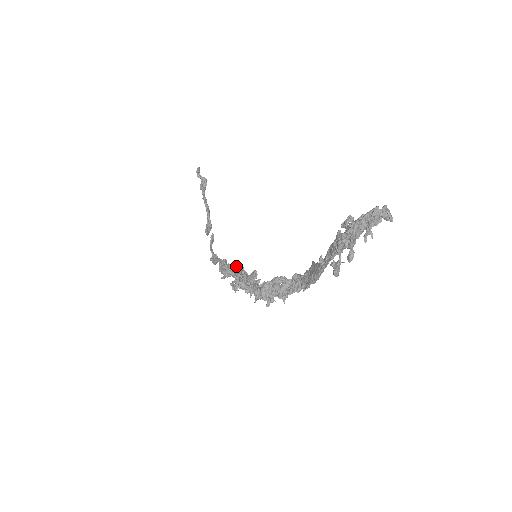
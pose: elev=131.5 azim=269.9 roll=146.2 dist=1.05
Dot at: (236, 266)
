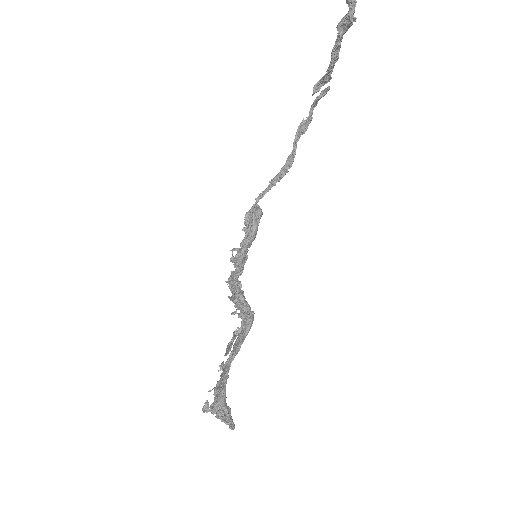
Dot at: (250, 233)
